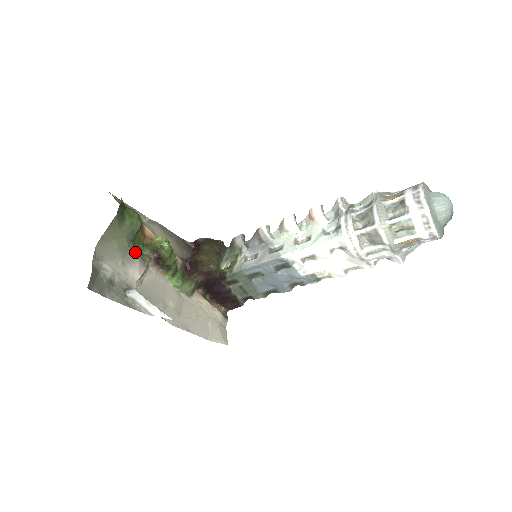
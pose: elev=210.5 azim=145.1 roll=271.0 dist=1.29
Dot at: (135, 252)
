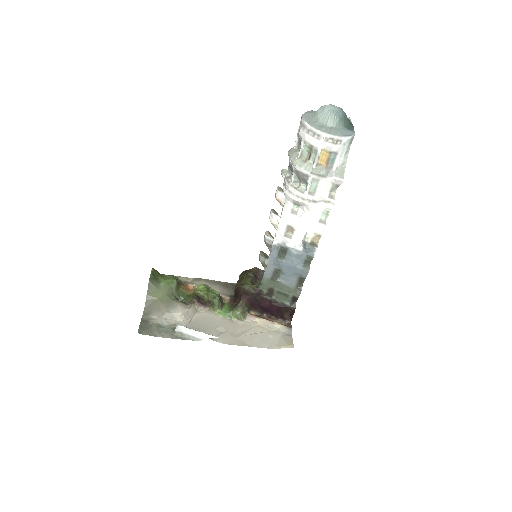
Dot at: (177, 301)
